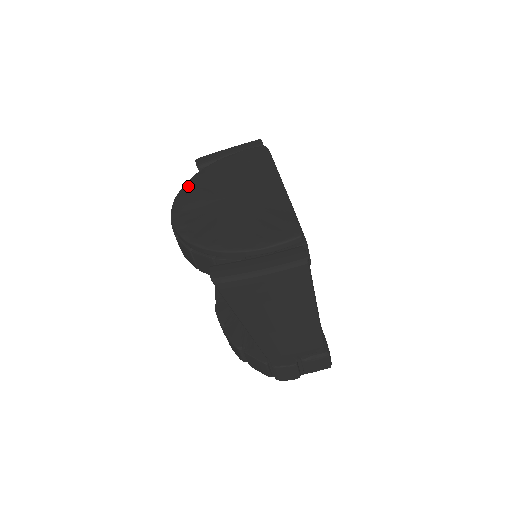
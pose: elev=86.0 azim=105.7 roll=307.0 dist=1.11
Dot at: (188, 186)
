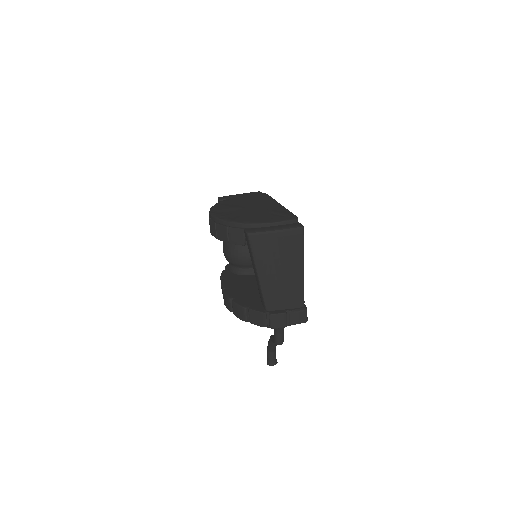
Dot at: (218, 204)
